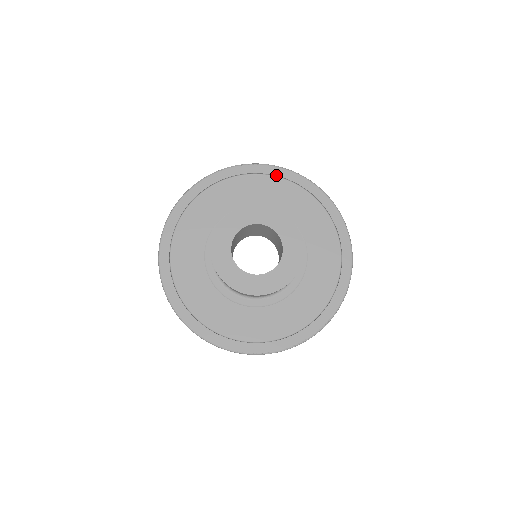
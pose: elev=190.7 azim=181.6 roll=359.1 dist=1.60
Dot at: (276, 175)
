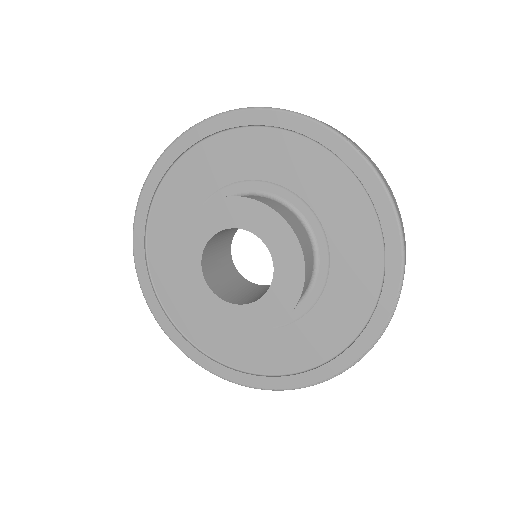
Dot at: (213, 133)
